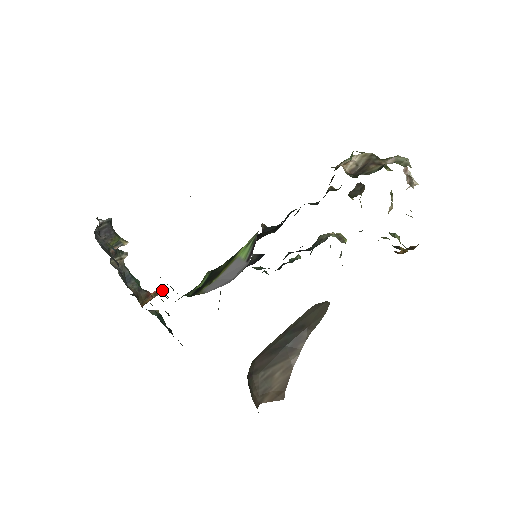
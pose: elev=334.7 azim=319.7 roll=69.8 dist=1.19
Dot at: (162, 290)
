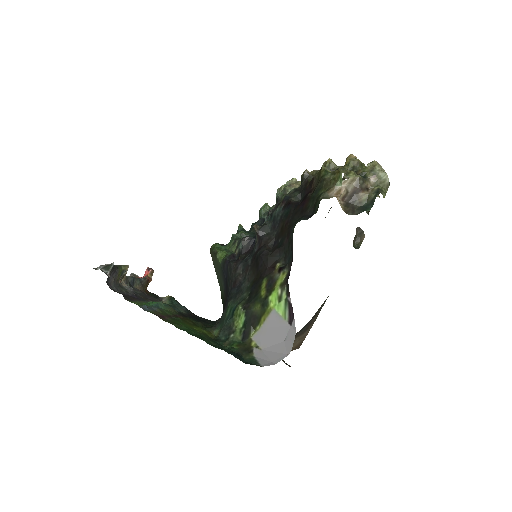
Dot at: (219, 345)
